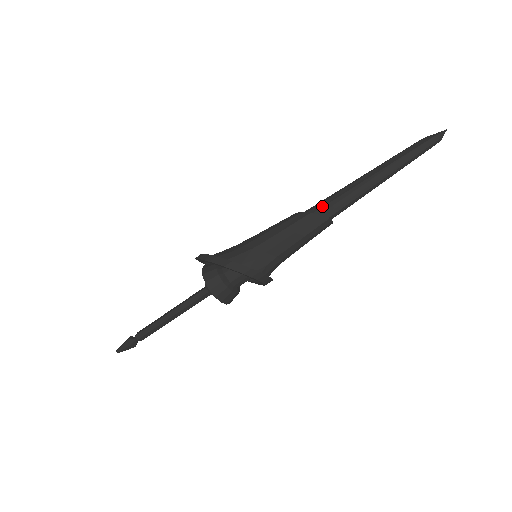
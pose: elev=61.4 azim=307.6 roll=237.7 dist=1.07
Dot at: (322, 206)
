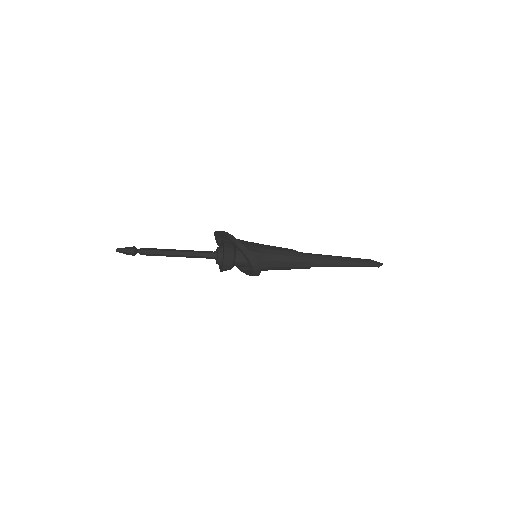
Dot at: (311, 257)
